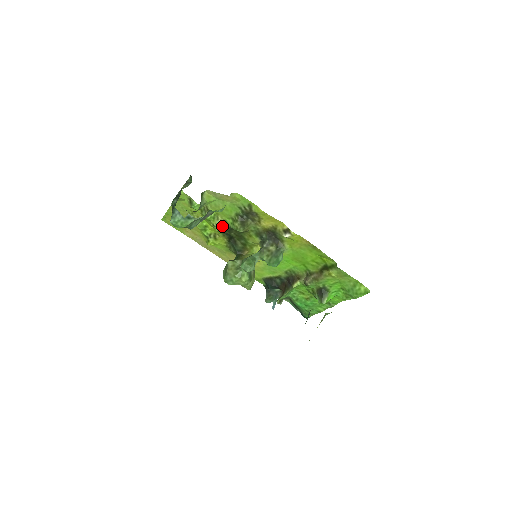
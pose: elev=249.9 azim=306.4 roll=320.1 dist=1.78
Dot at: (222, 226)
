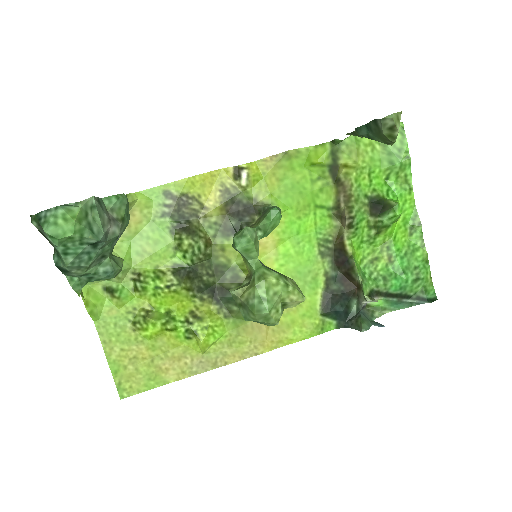
Dot at: (179, 276)
